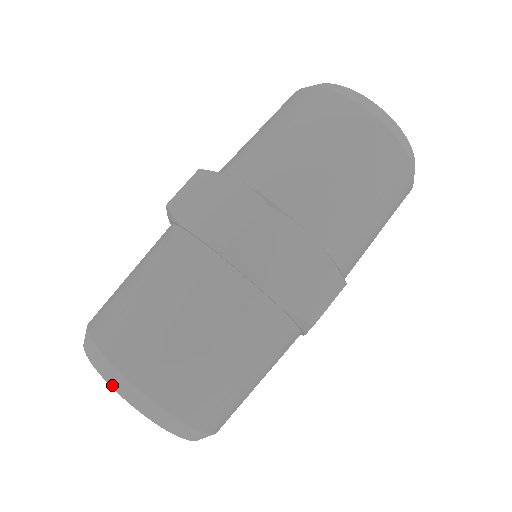
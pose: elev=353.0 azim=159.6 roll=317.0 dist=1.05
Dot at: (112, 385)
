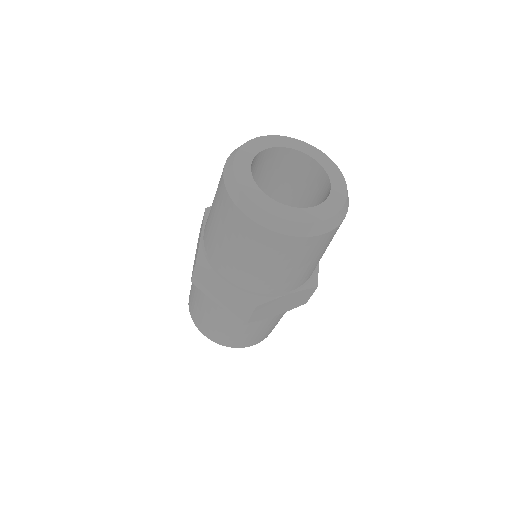
Dot at: occluded
